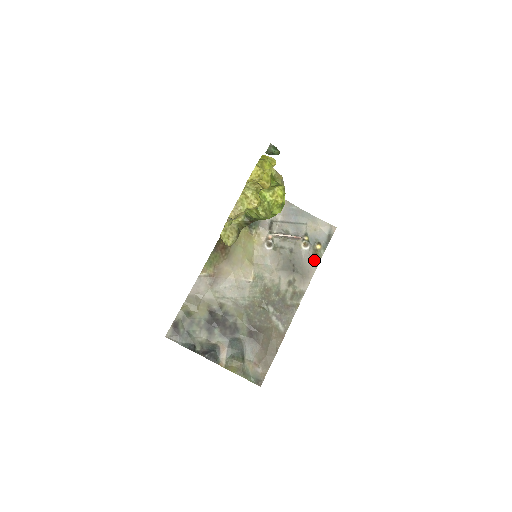
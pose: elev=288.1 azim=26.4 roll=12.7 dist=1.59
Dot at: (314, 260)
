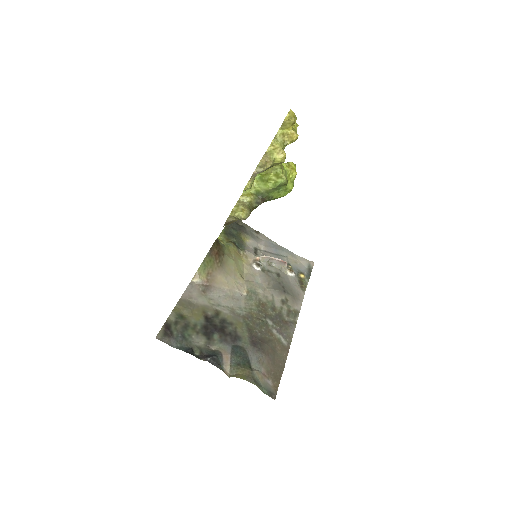
Dot at: (301, 286)
